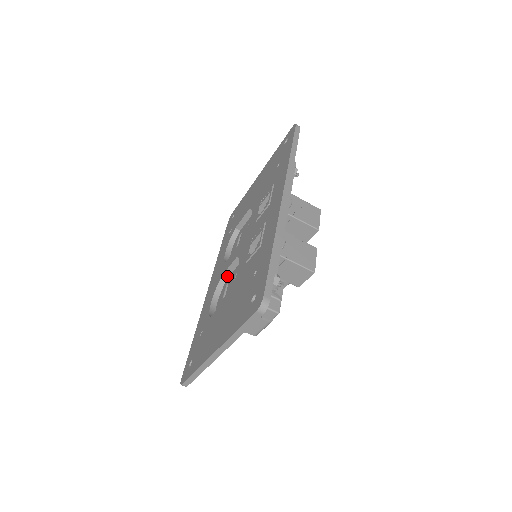
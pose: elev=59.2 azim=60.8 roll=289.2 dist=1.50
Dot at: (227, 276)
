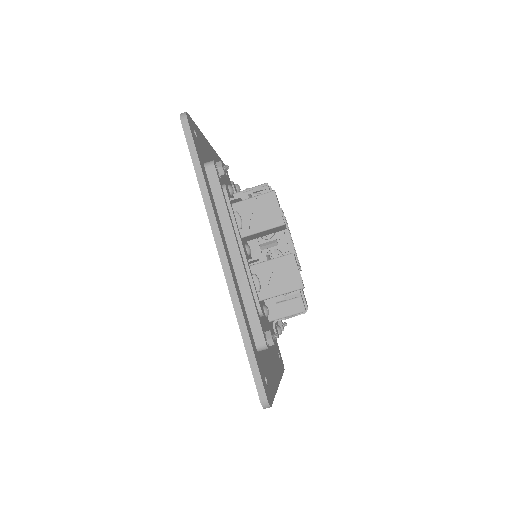
Dot at: occluded
